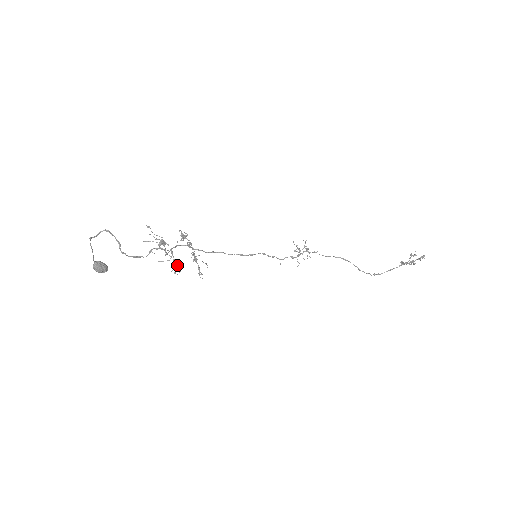
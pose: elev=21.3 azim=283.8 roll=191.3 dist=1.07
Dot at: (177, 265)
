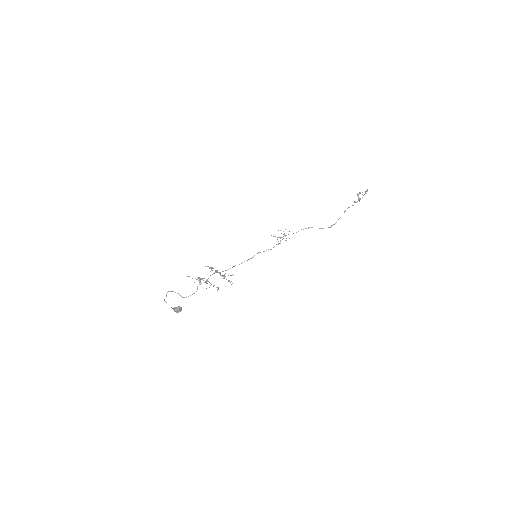
Dot at: occluded
